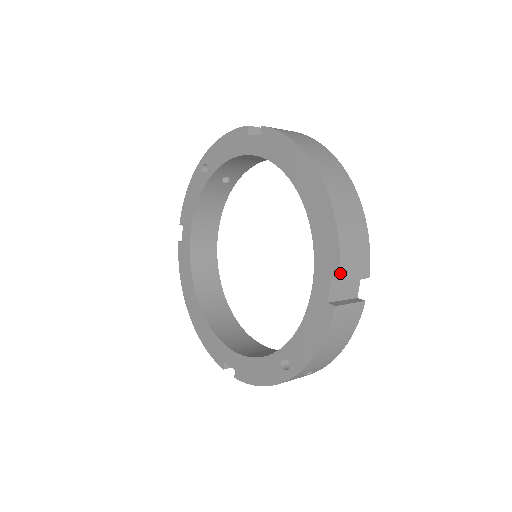
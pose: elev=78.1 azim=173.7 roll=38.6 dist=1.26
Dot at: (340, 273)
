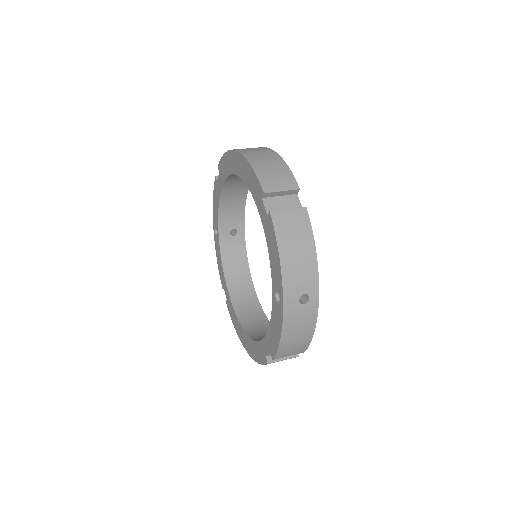
Dot at: (262, 188)
